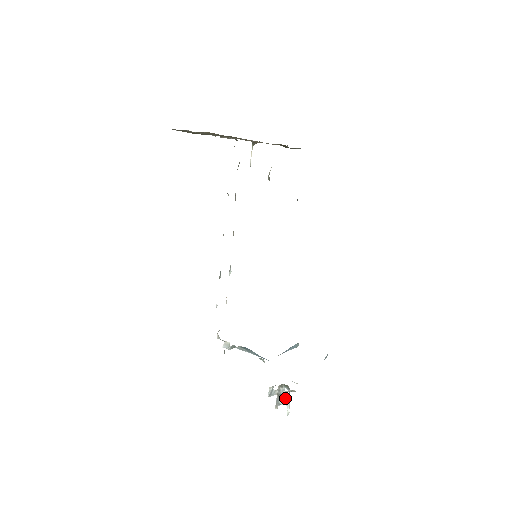
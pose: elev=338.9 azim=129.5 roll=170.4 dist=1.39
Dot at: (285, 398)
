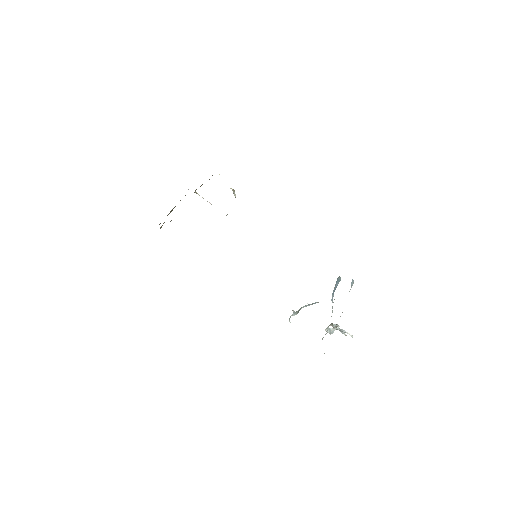
Dot at: (341, 330)
